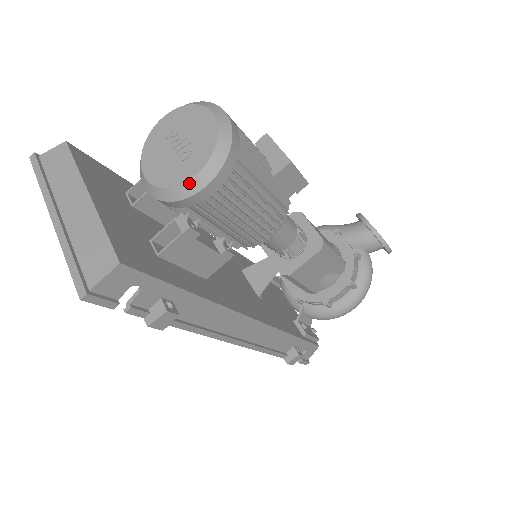
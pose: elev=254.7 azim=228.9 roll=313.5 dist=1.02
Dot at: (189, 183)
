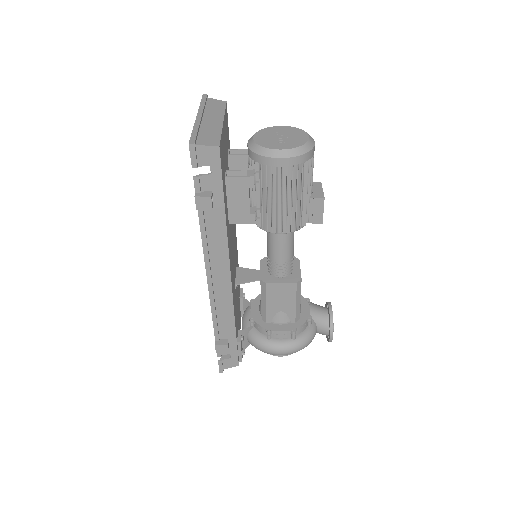
Dot at: (275, 151)
